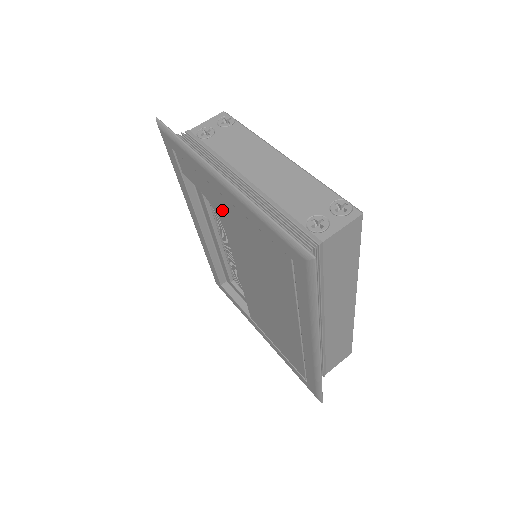
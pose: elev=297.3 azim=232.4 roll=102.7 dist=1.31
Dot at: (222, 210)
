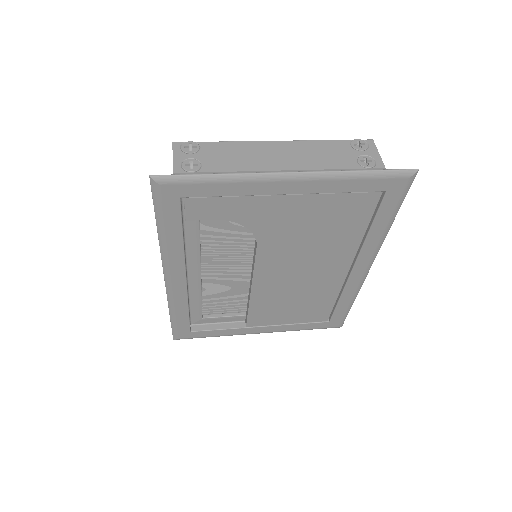
Dot at: (267, 216)
